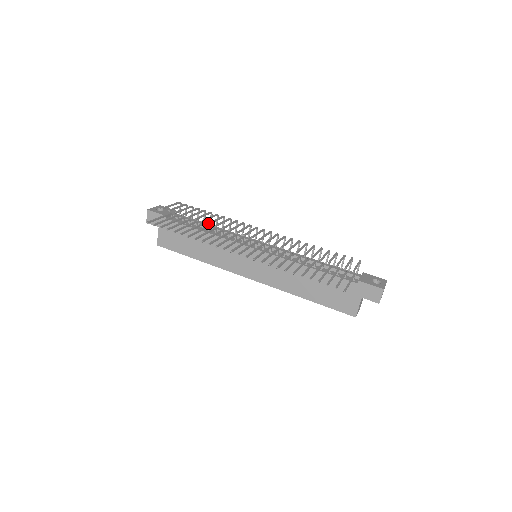
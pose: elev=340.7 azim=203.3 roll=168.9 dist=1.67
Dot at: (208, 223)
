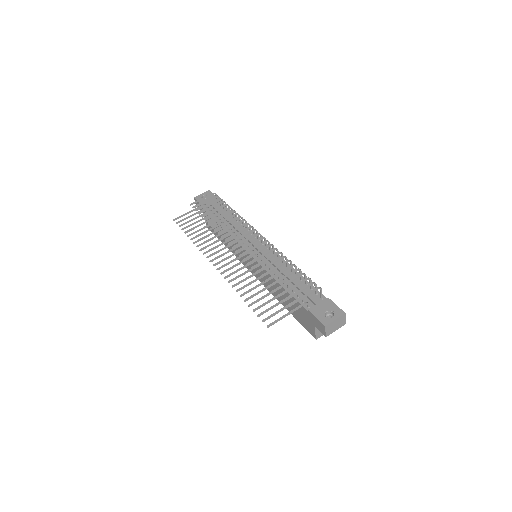
Dot at: (211, 226)
